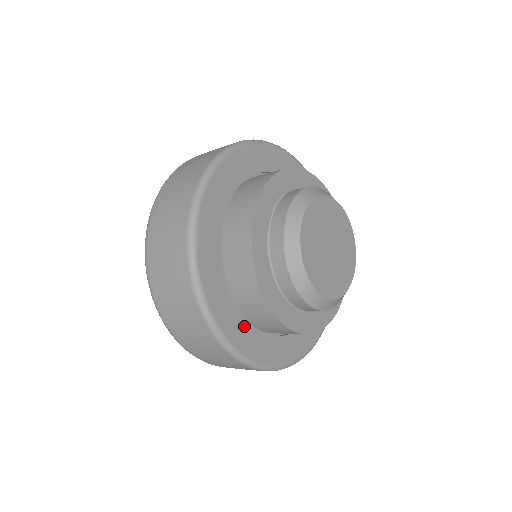
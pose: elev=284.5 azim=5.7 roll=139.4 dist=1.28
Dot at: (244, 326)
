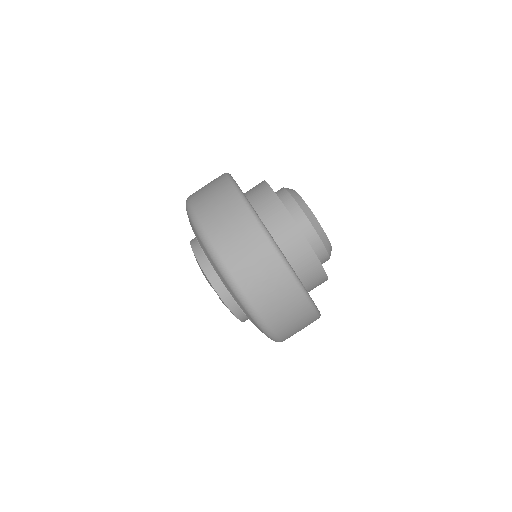
Dot at: occluded
